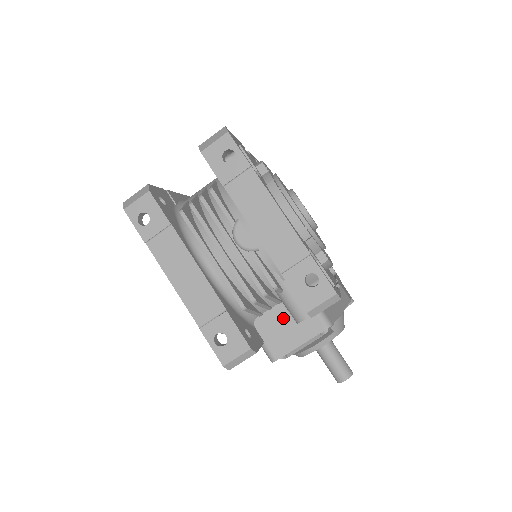
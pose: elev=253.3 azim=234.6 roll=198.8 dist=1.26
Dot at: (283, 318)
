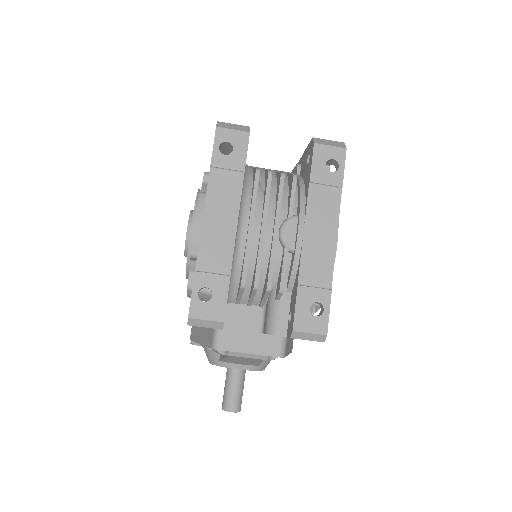
Dot at: (253, 320)
